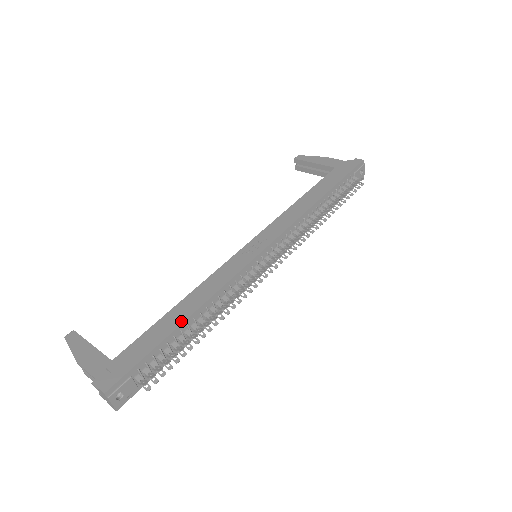
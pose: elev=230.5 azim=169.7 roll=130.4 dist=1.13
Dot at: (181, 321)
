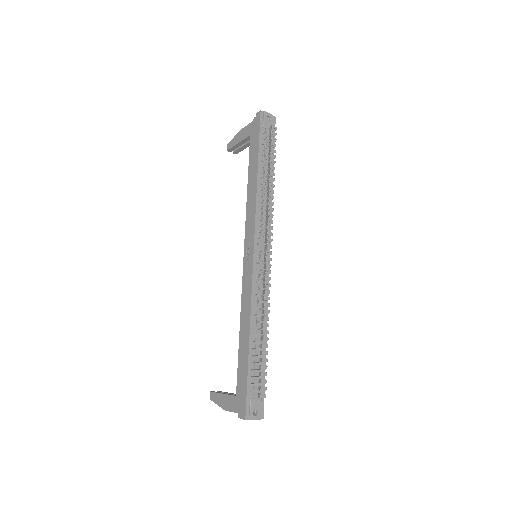
Dot at: (248, 344)
